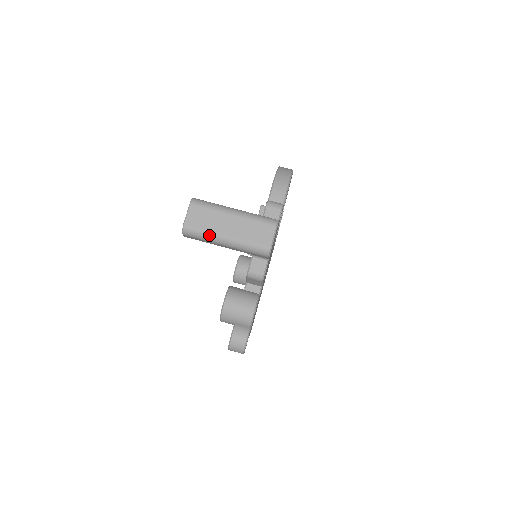
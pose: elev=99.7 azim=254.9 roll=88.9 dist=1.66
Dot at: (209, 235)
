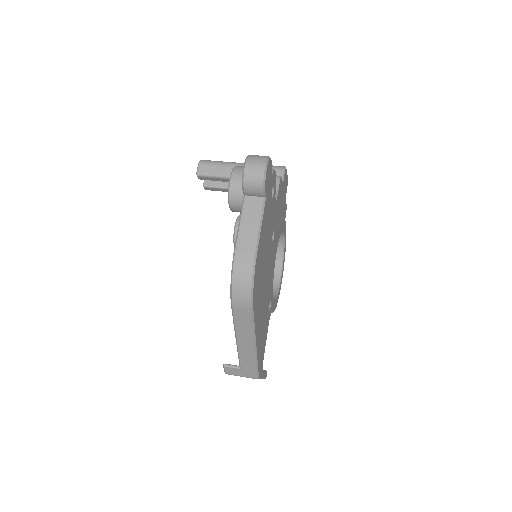
Dot at: (226, 162)
